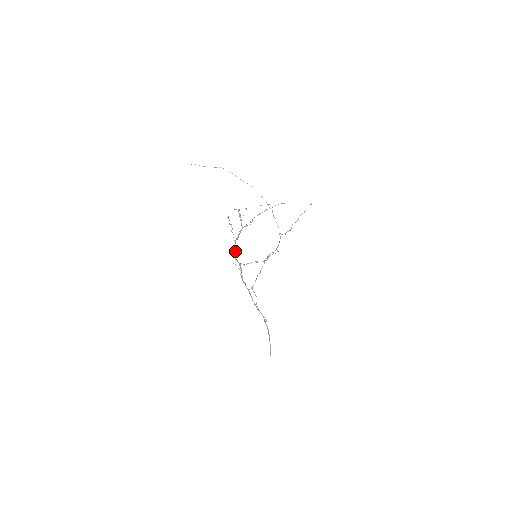
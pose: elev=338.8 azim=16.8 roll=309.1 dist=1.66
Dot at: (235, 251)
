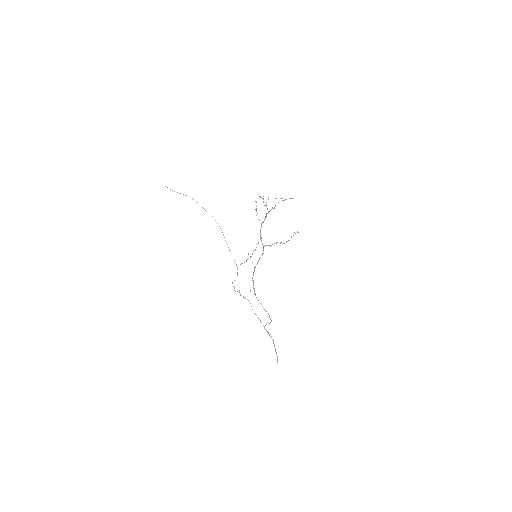
Dot at: occluded
